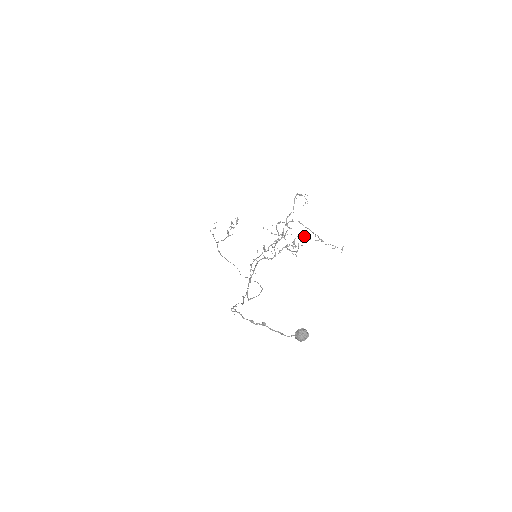
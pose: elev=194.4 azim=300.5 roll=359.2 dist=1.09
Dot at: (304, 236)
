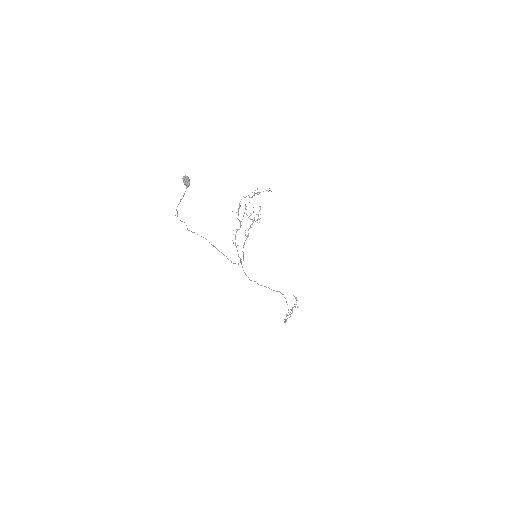
Dot at: occluded
